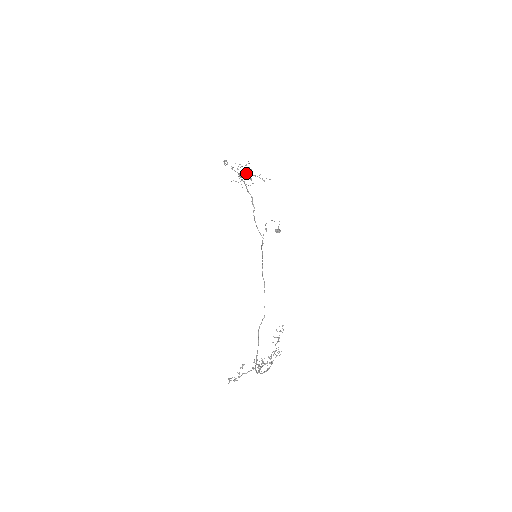
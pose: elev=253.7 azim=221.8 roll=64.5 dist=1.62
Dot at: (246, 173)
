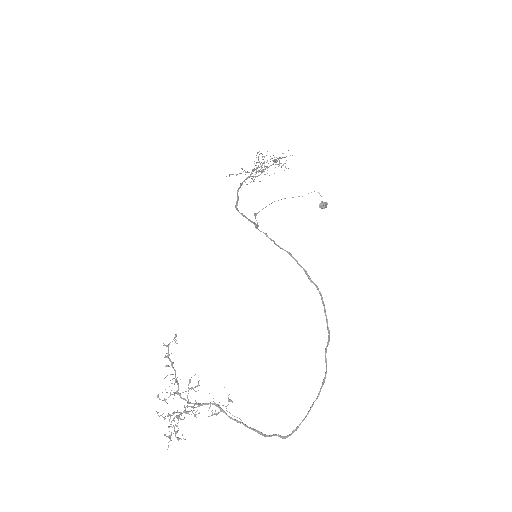
Dot at: (256, 165)
